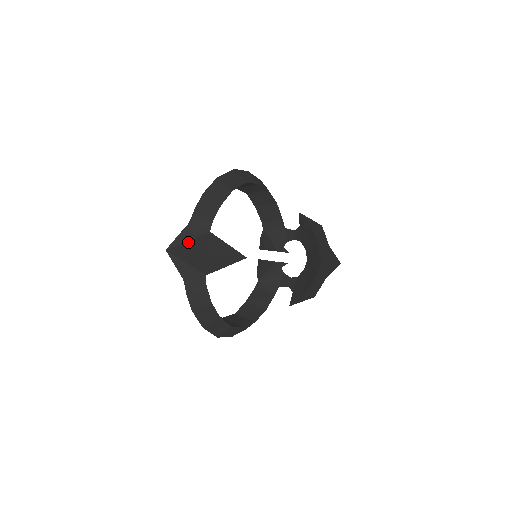
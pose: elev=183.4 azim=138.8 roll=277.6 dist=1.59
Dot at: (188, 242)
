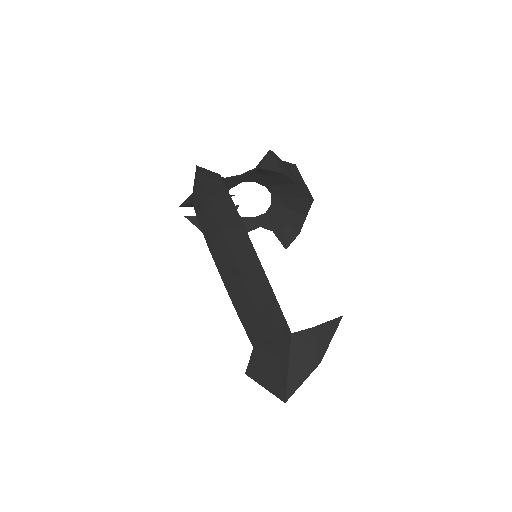
Dot at: (291, 370)
